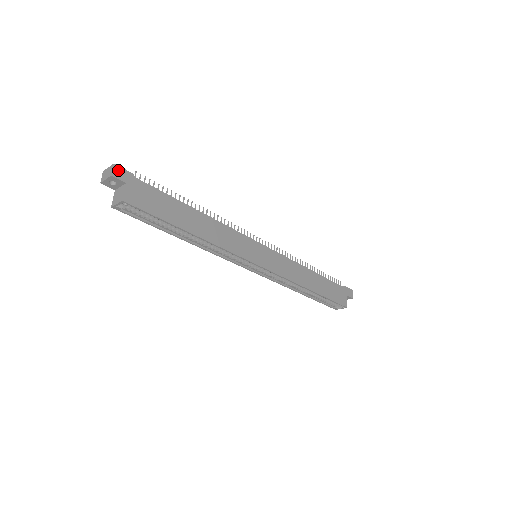
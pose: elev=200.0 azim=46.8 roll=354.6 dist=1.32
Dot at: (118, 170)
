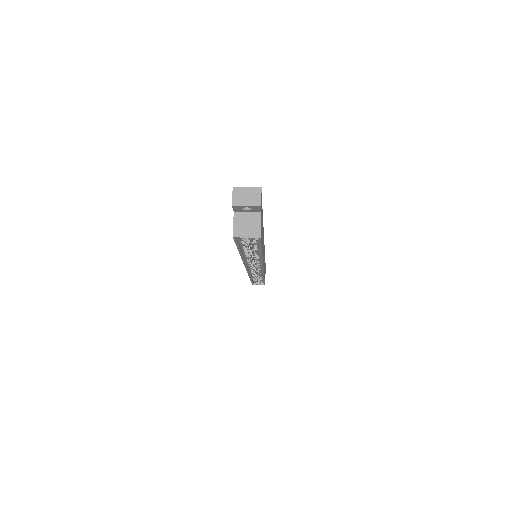
Dot at: (261, 196)
